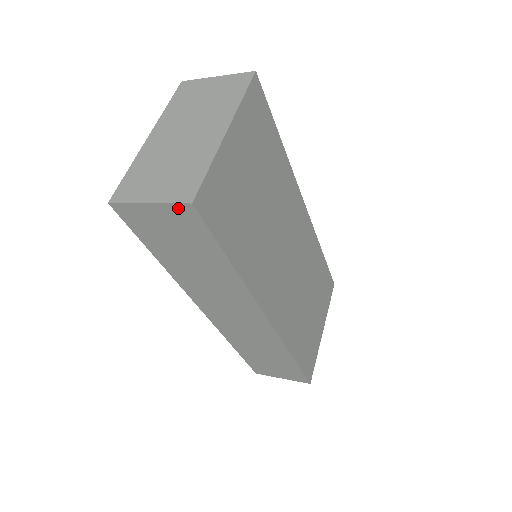
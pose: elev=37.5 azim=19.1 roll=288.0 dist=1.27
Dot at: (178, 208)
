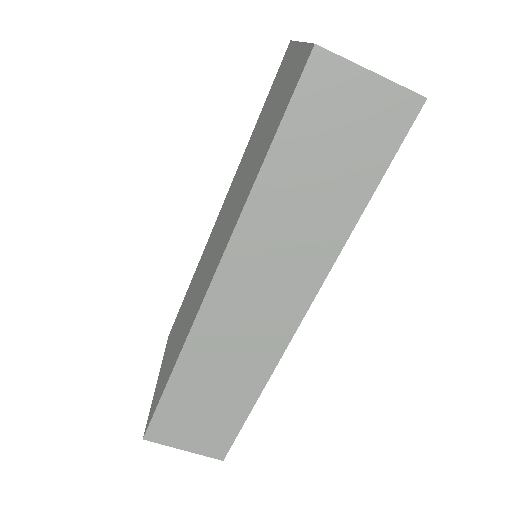
Dot at: (402, 96)
